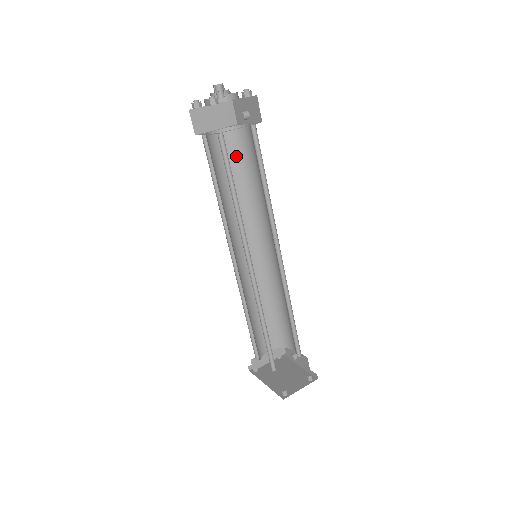
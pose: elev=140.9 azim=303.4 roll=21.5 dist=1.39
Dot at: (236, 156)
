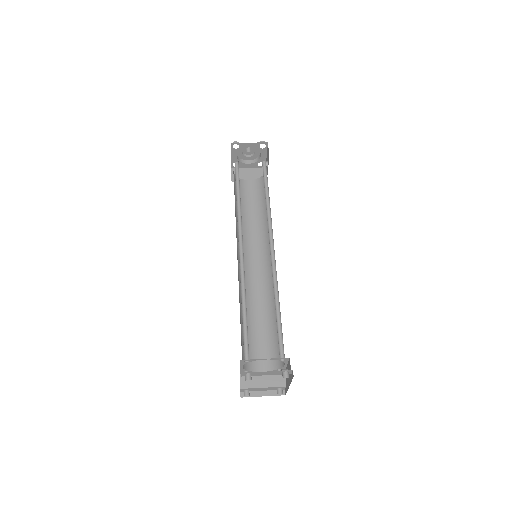
Dot at: (259, 195)
